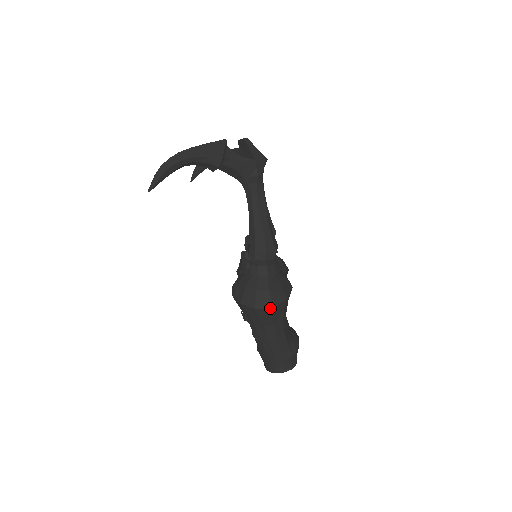
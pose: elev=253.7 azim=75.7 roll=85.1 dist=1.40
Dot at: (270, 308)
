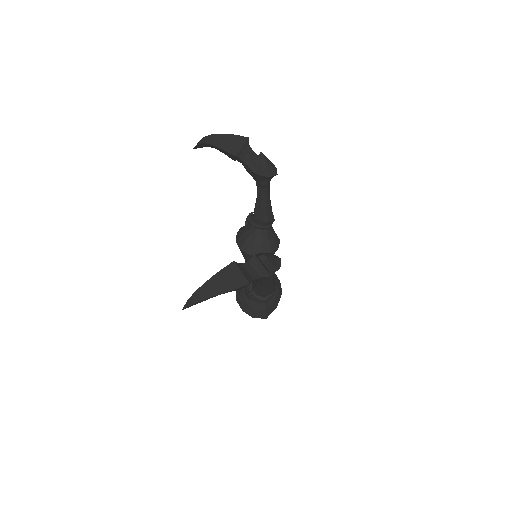
Dot at: (264, 318)
